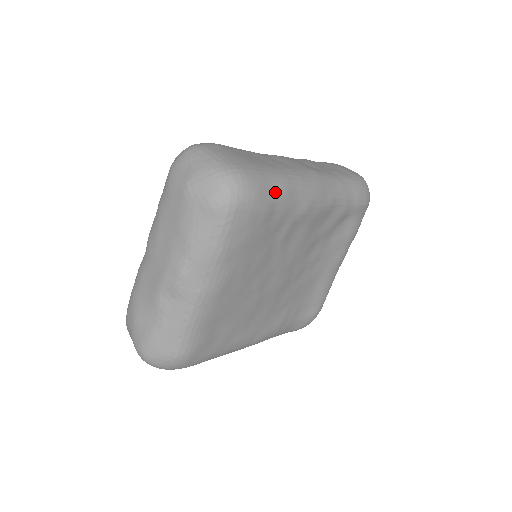
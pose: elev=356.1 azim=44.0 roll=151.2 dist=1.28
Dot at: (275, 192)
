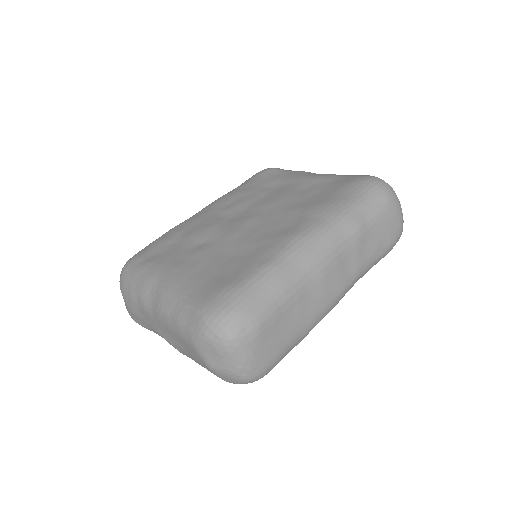
Dot at: occluded
